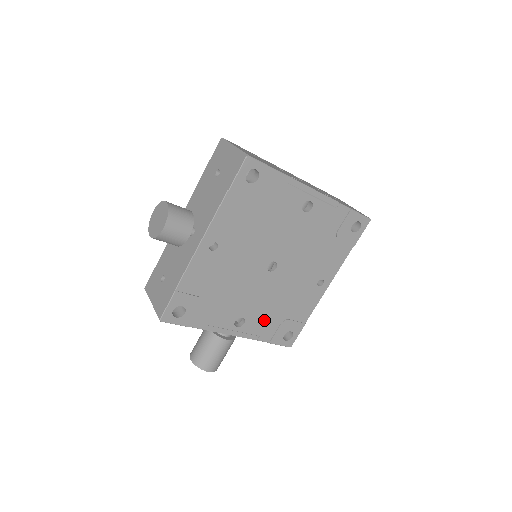
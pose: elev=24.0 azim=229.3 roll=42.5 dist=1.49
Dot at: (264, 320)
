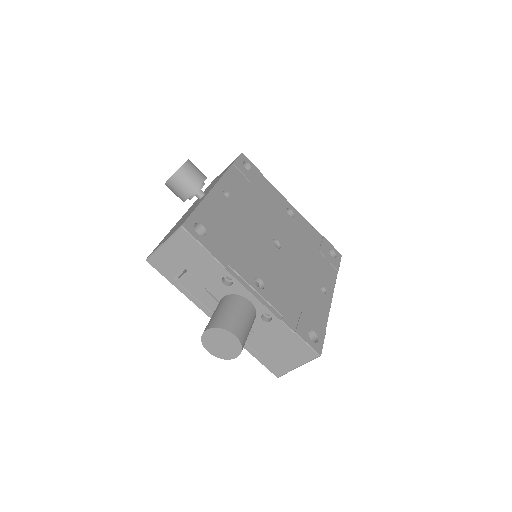
Dot at: (283, 298)
